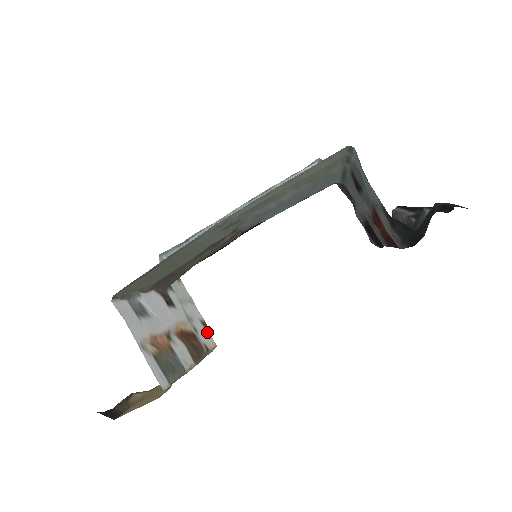
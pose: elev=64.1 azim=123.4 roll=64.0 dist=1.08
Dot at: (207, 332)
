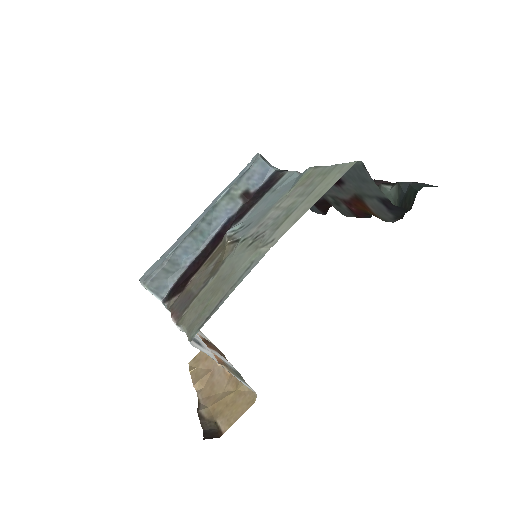
Dot at: (201, 332)
